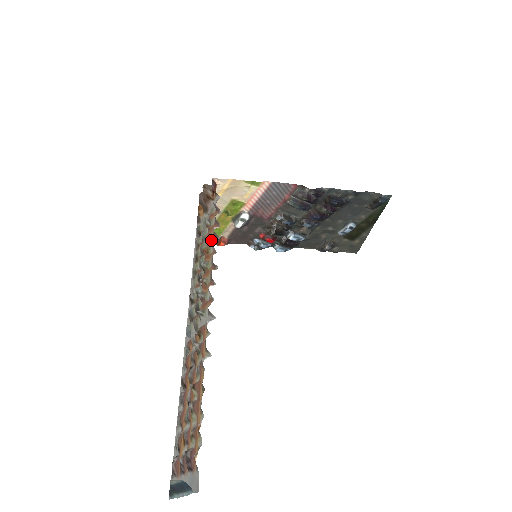
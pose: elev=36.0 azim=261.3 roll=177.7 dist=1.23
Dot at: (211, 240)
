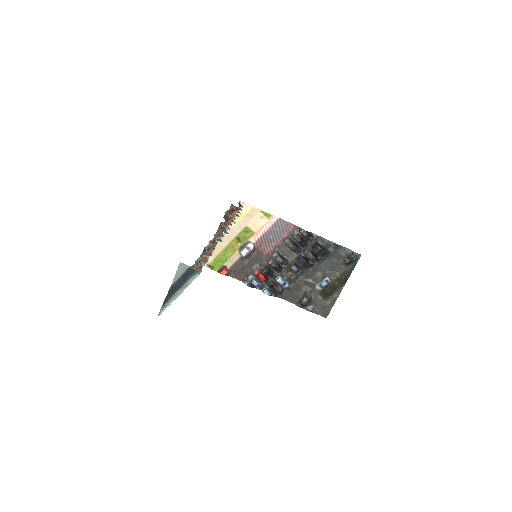
Dot at: occluded
